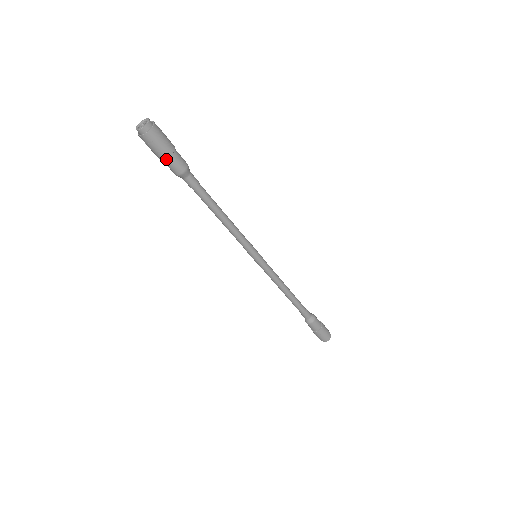
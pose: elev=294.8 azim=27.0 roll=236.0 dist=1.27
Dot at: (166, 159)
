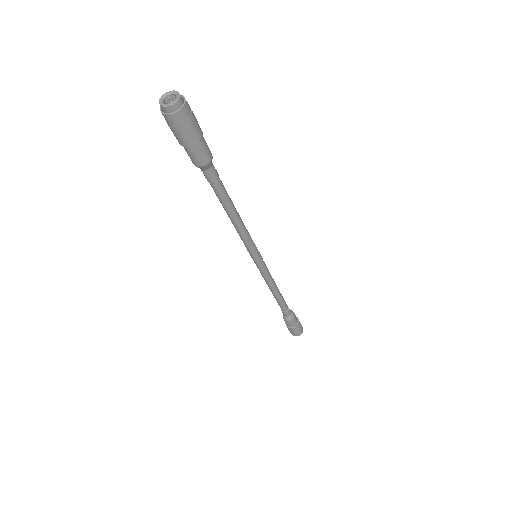
Dot at: (186, 146)
